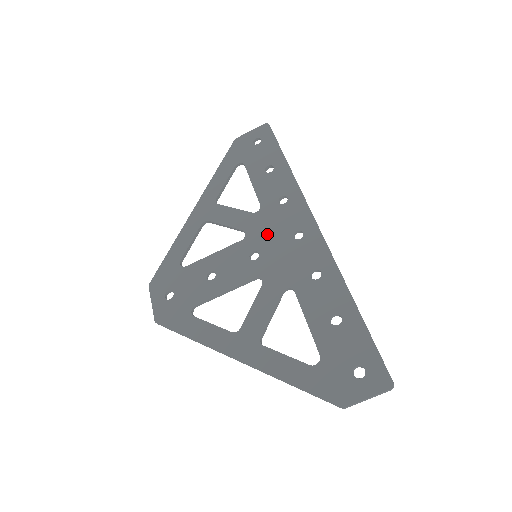
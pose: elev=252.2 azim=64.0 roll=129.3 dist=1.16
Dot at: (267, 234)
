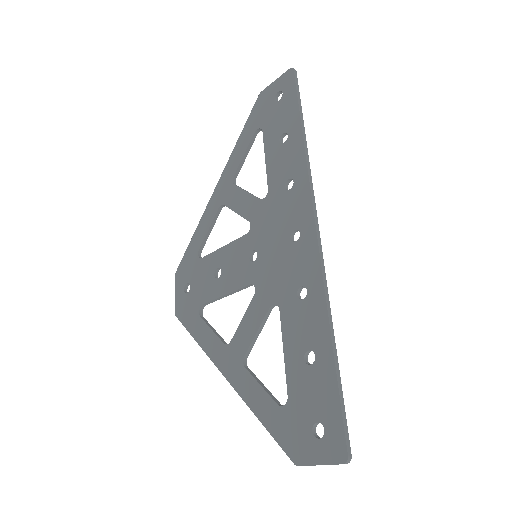
Dot at: (268, 230)
